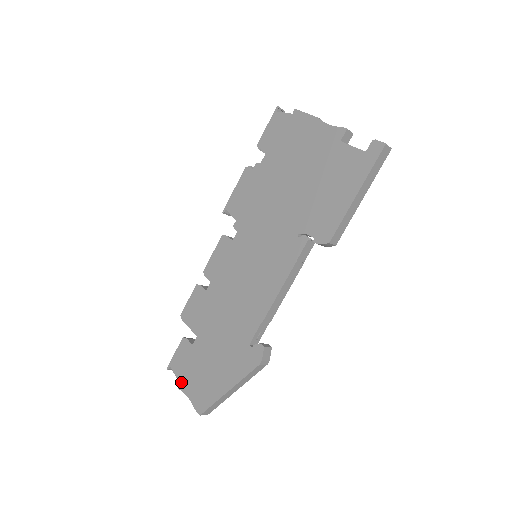
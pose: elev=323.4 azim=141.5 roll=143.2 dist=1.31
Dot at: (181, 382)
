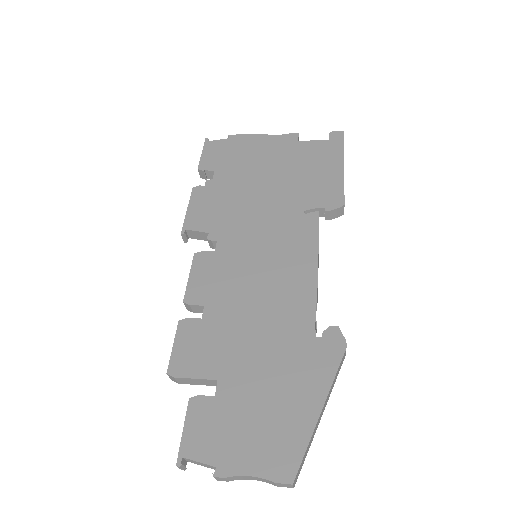
Dot at: (222, 463)
